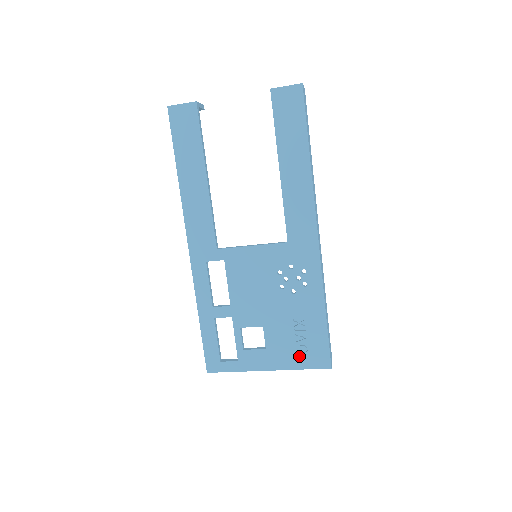
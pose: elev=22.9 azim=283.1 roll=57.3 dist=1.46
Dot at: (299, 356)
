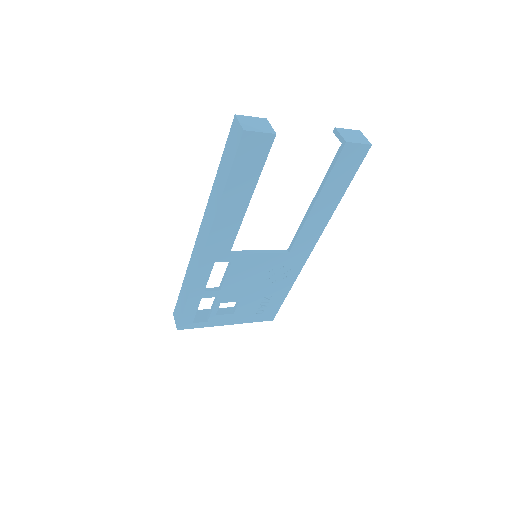
Dot at: (255, 316)
